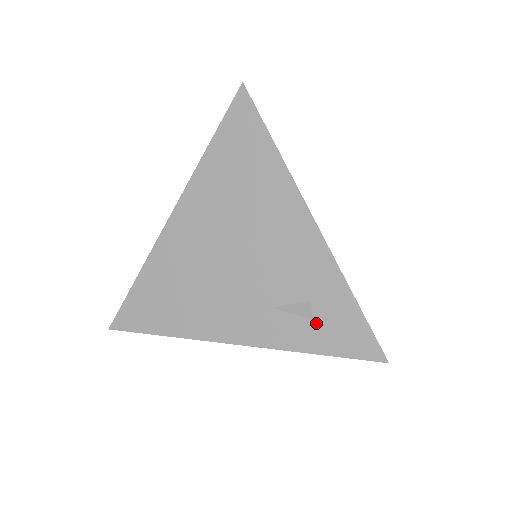
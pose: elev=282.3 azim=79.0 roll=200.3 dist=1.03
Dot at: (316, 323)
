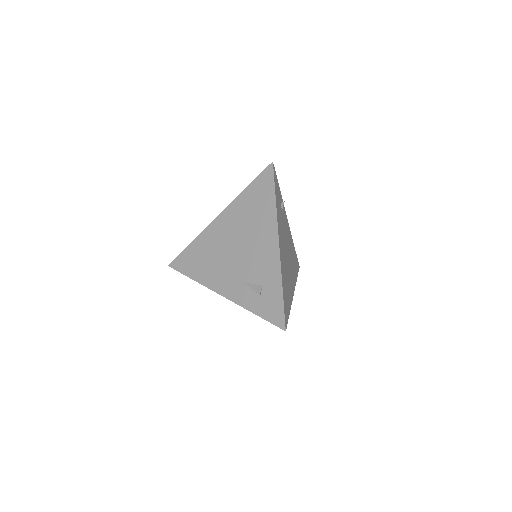
Dot at: (261, 298)
